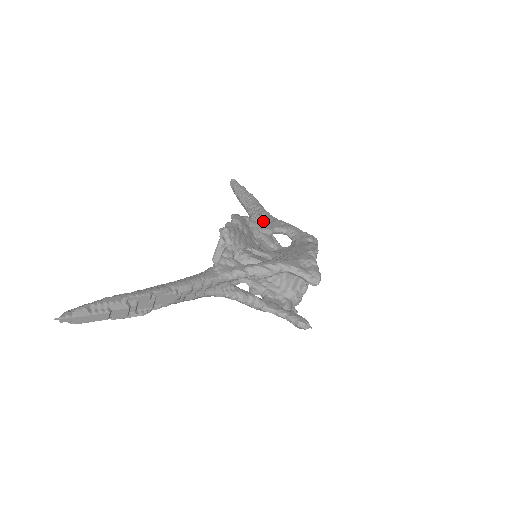
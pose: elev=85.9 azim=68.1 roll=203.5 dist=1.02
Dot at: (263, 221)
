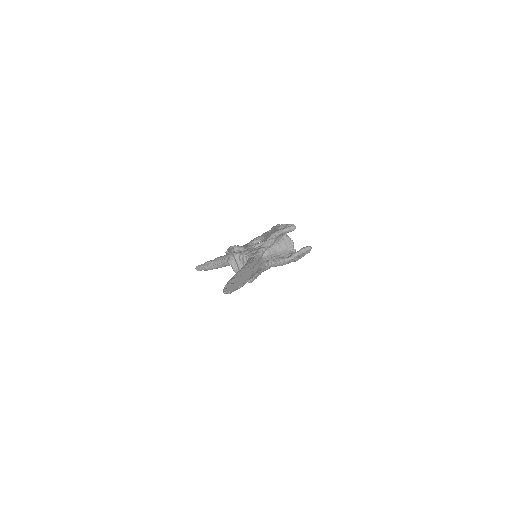
Dot at: occluded
